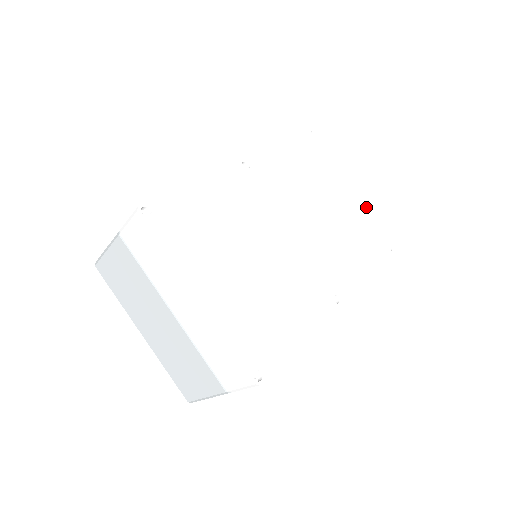
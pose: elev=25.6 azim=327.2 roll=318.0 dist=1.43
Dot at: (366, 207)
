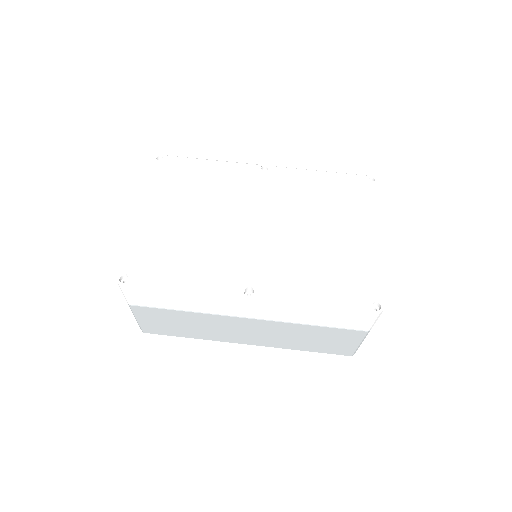
Dot at: (378, 257)
